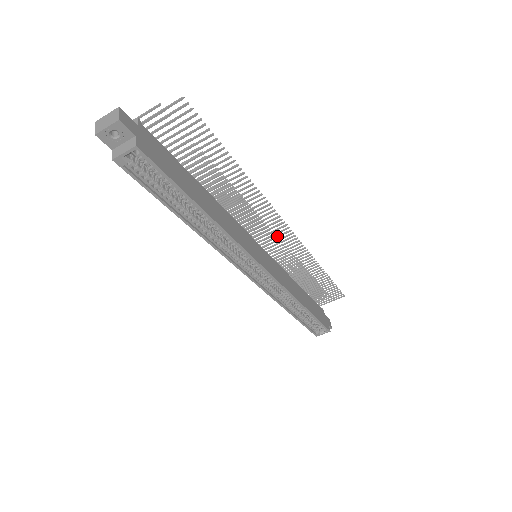
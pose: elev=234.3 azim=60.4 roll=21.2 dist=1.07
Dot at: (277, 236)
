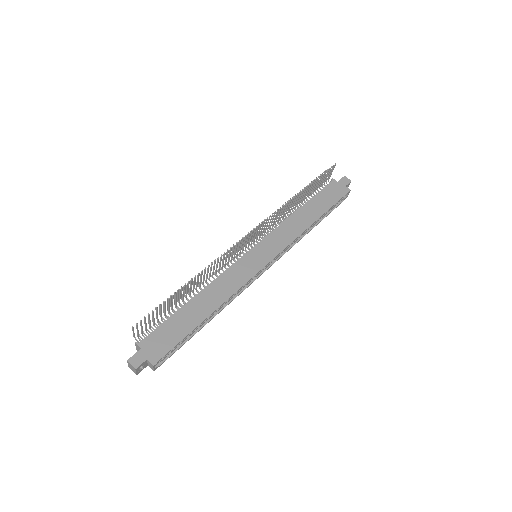
Dot at: (253, 236)
